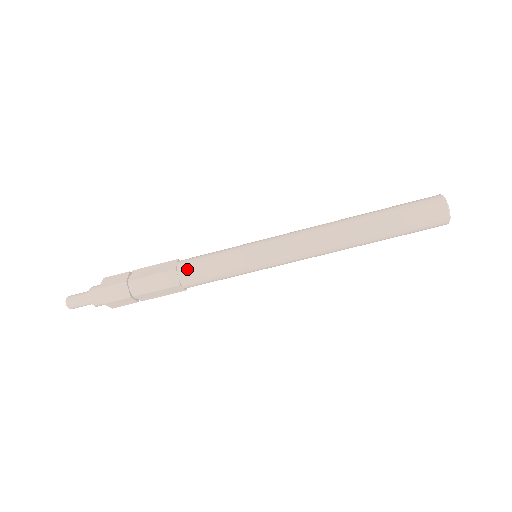
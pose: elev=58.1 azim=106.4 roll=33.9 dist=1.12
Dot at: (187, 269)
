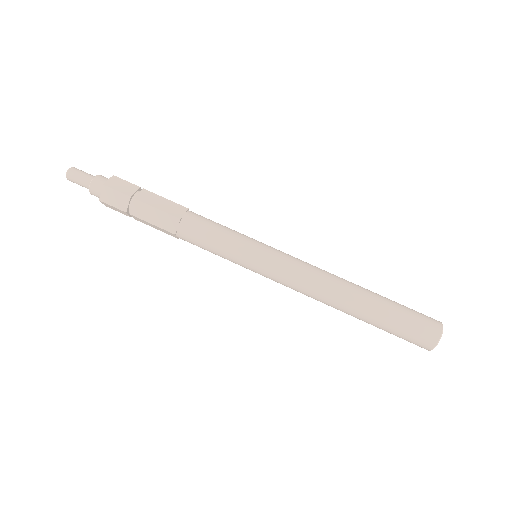
Dot at: (190, 226)
